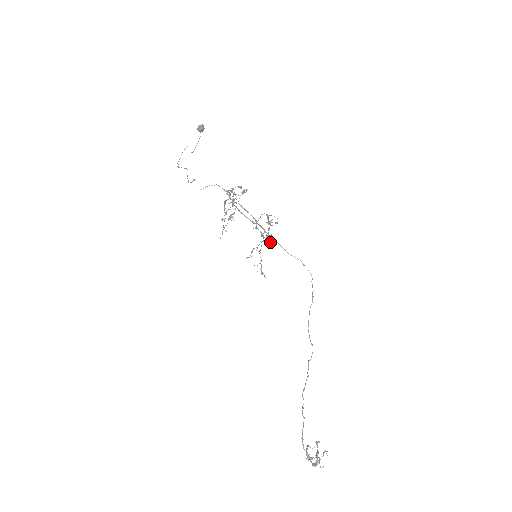
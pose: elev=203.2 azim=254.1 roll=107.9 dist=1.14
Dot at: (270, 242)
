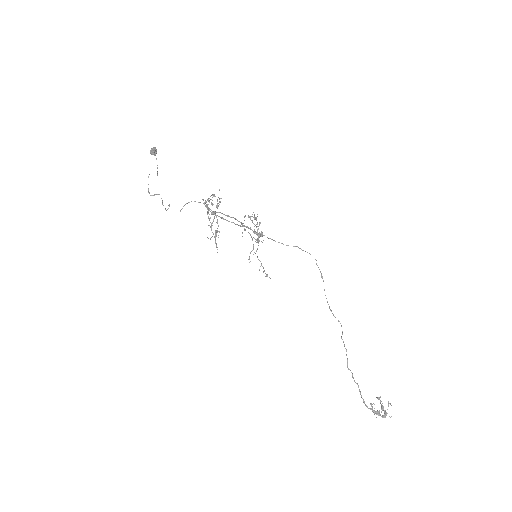
Dot at: occluded
